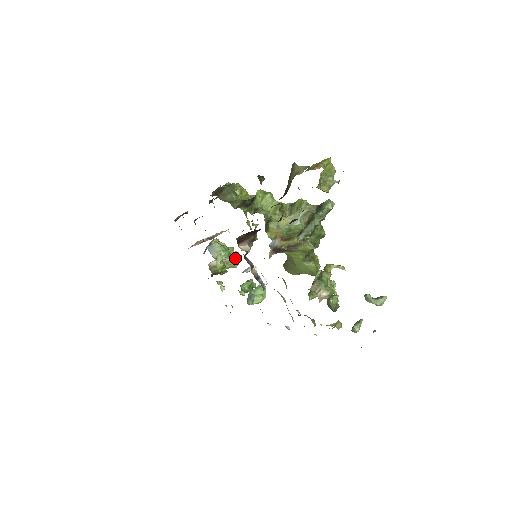
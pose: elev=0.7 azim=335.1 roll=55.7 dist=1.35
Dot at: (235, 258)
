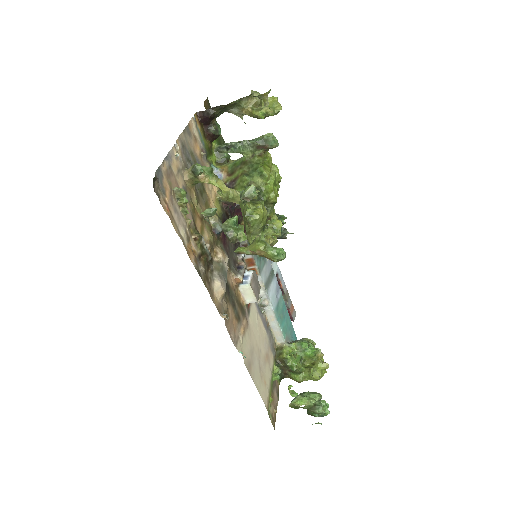
Dot at: occluded
